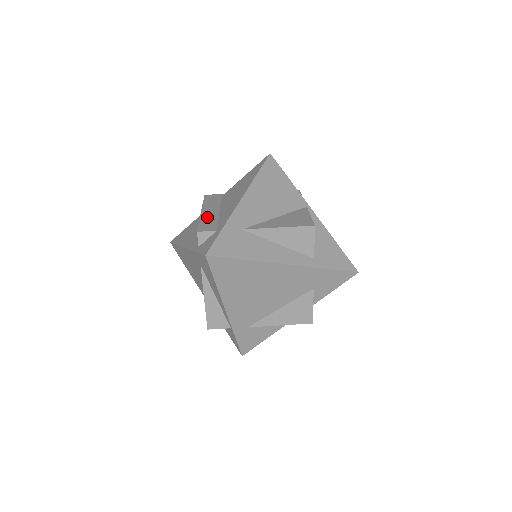
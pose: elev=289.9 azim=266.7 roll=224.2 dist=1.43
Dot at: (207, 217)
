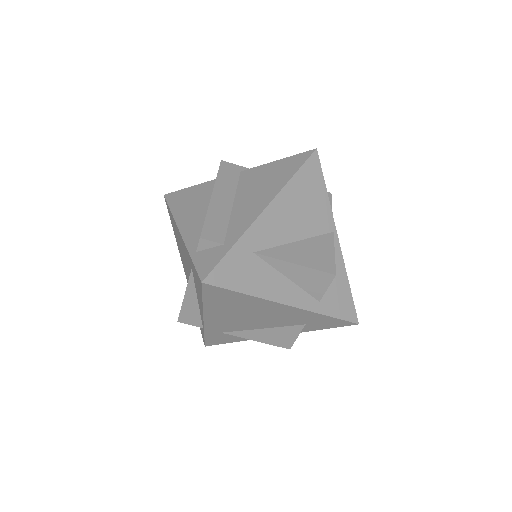
Dot at: (217, 211)
